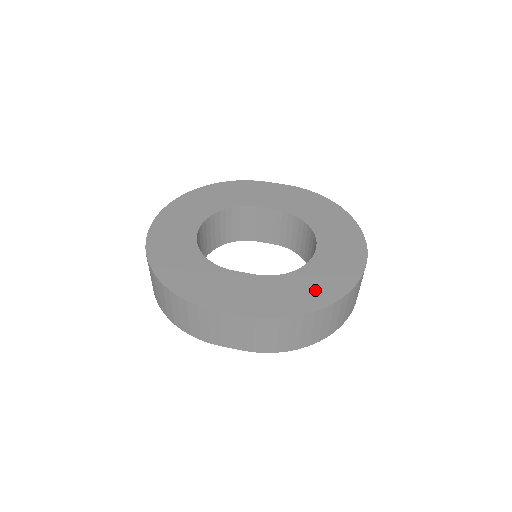
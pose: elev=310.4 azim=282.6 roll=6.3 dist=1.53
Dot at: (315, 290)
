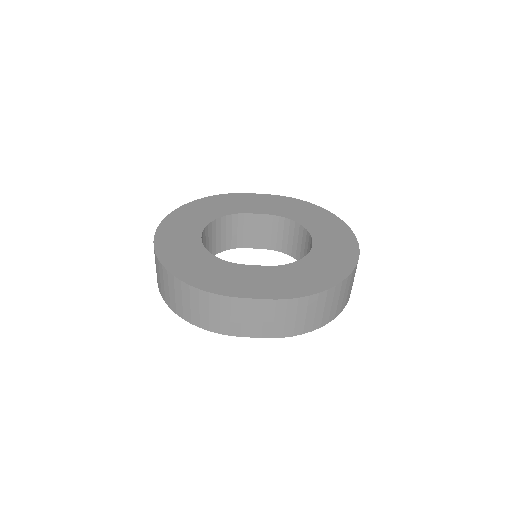
Dot at: (322, 273)
